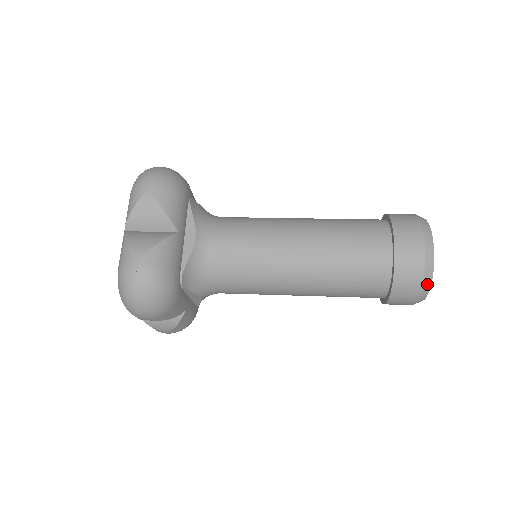
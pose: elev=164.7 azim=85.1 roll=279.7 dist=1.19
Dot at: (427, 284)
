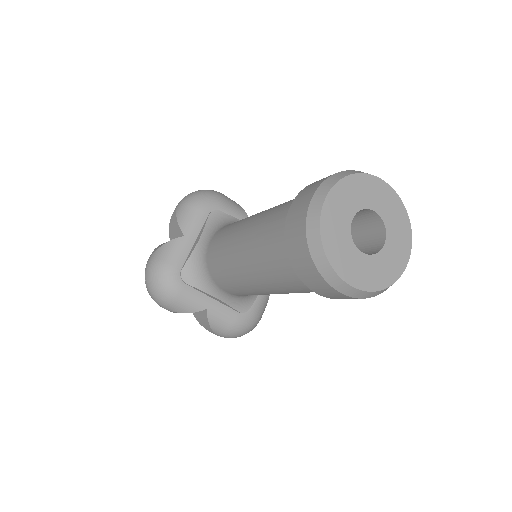
Dot at: (319, 256)
